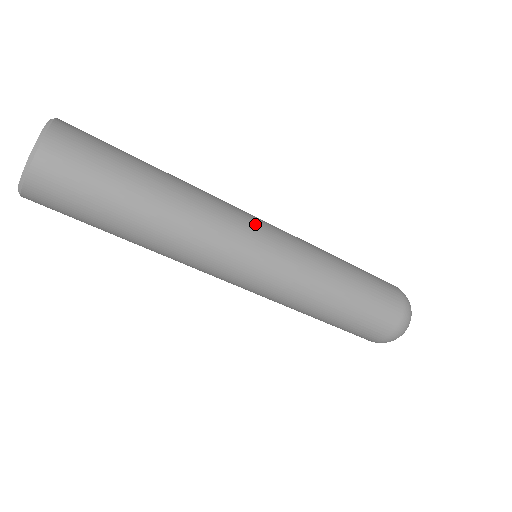
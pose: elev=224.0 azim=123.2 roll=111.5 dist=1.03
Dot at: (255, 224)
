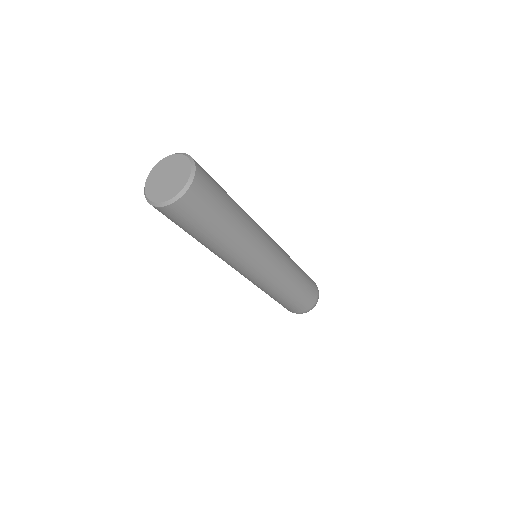
Dot at: (270, 248)
